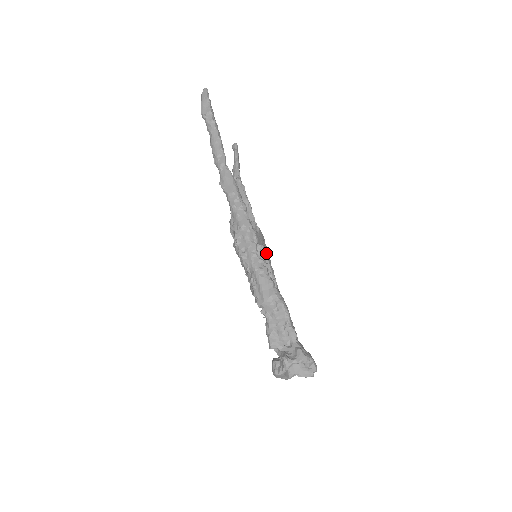
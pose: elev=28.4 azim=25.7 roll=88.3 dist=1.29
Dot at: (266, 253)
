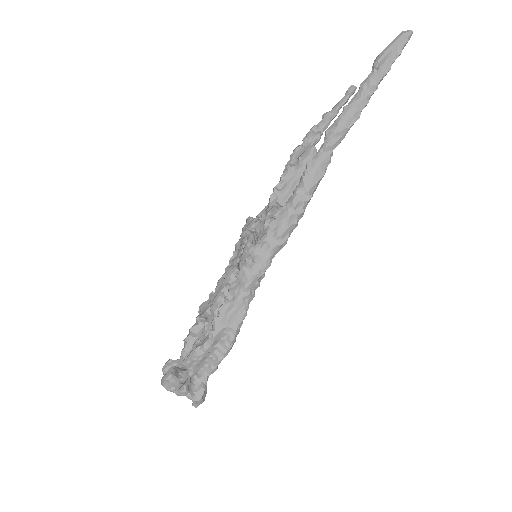
Dot at: occluded
